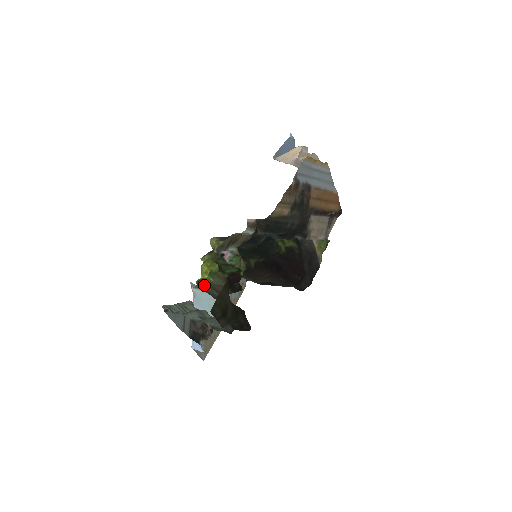
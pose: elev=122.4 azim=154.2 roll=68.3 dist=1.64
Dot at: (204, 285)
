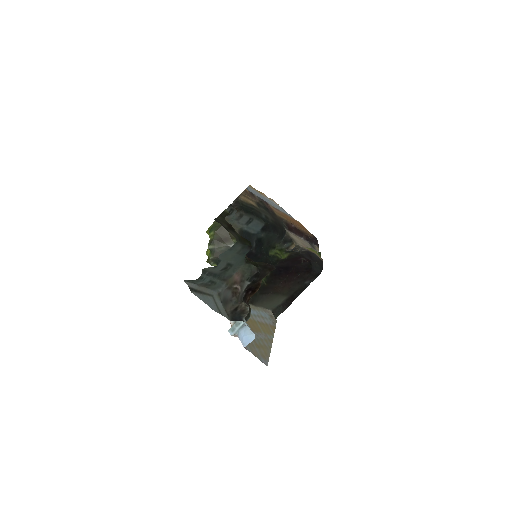
Dot at: (211, 246)
